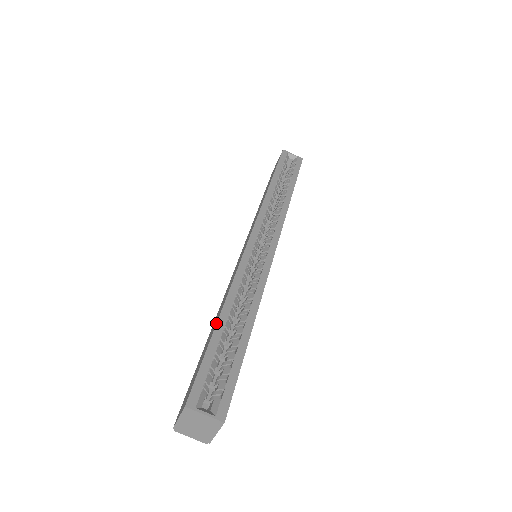
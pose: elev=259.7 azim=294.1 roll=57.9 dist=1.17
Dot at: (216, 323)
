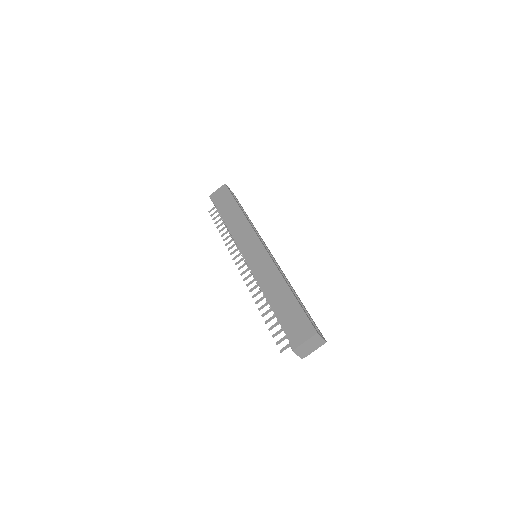
Dot at: occluded
